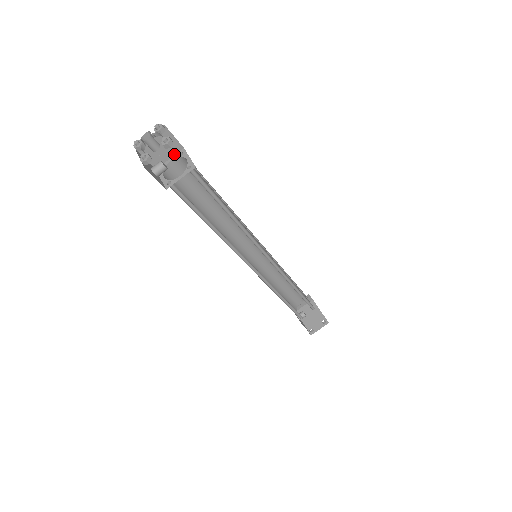
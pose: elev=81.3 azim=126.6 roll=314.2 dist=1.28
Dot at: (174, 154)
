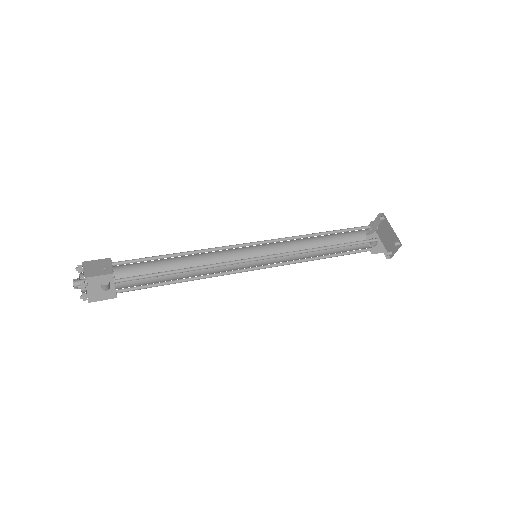
Dot at: (111, 263)
